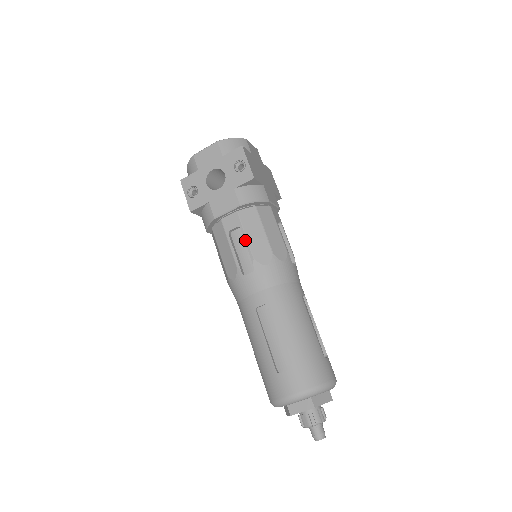
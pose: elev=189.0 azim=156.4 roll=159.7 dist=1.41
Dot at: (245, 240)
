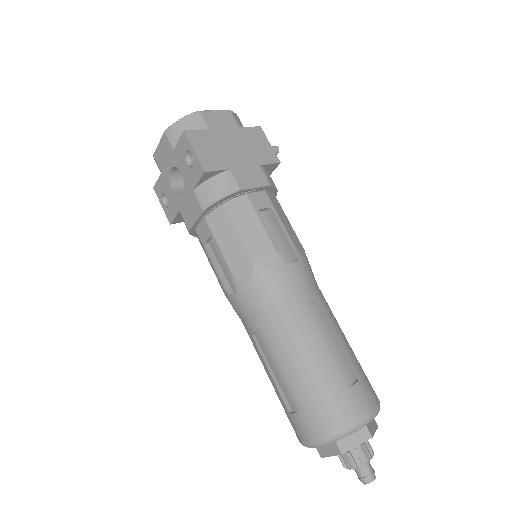
Dot at: (220, 253)
